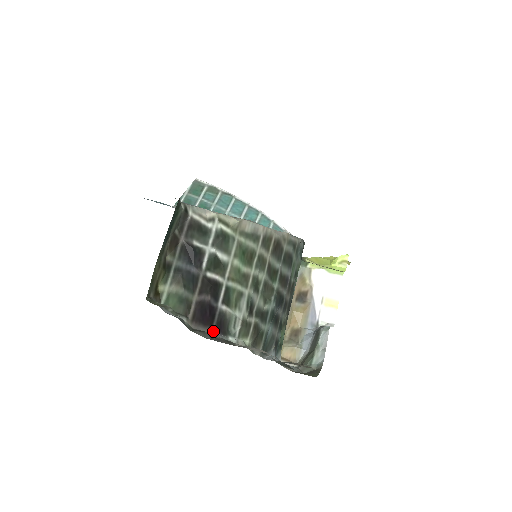
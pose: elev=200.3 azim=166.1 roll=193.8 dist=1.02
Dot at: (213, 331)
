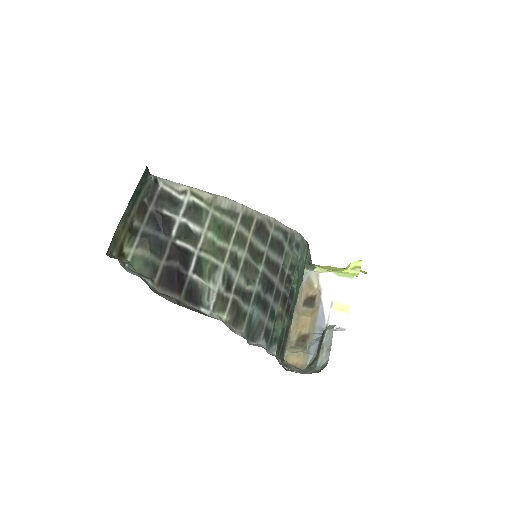
Dot at: (182, 298)
